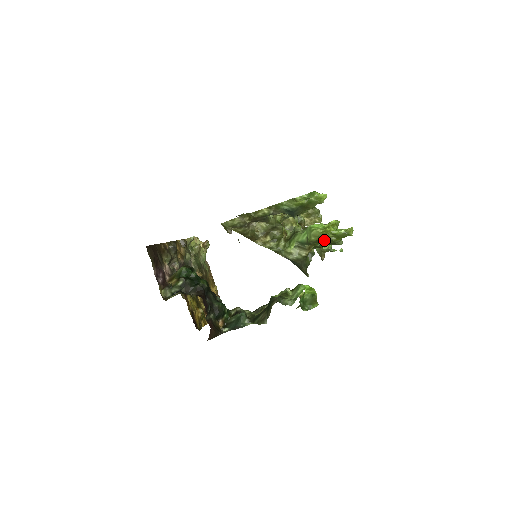
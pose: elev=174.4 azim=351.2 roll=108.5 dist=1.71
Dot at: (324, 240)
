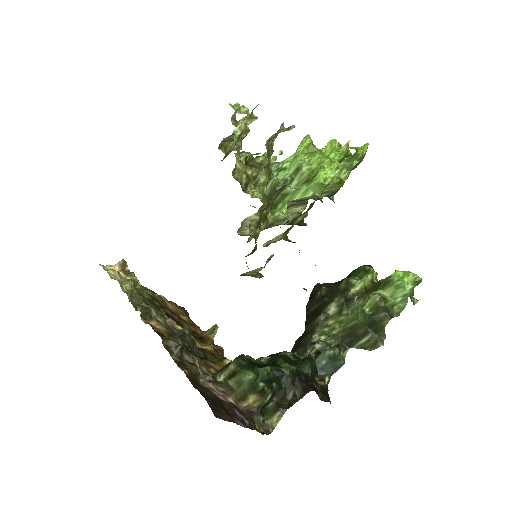
Dot at: occluded
